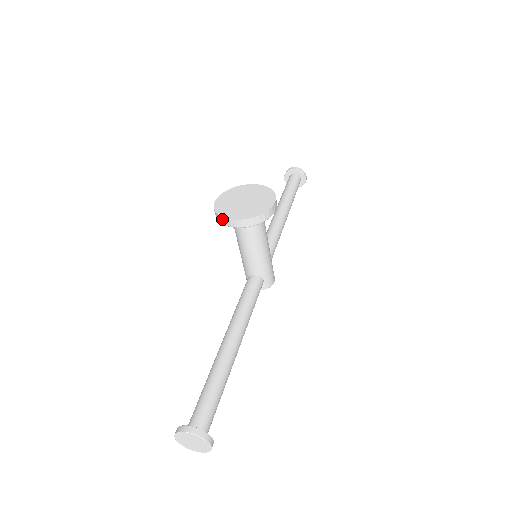
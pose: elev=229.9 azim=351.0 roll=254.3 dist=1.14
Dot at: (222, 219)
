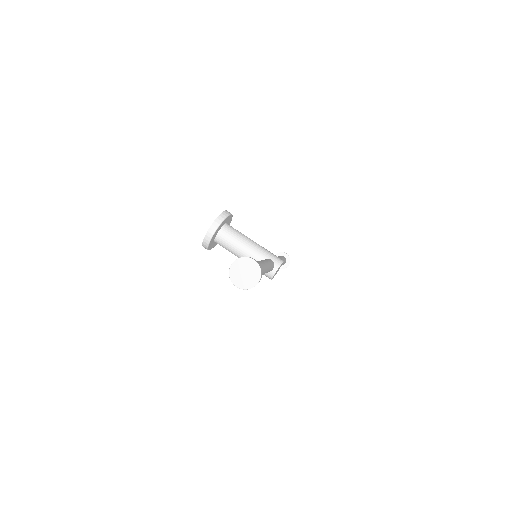
Dot at: (206, 238)
